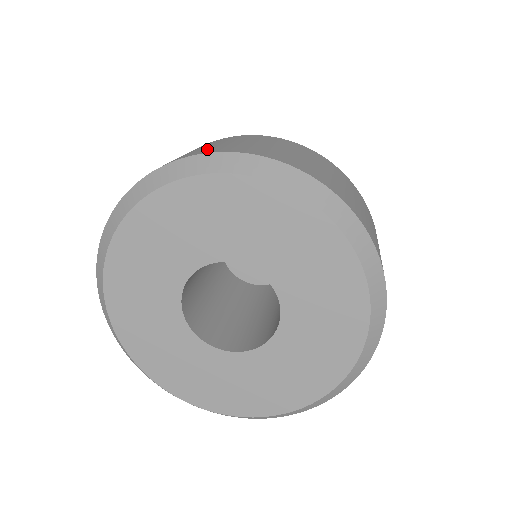
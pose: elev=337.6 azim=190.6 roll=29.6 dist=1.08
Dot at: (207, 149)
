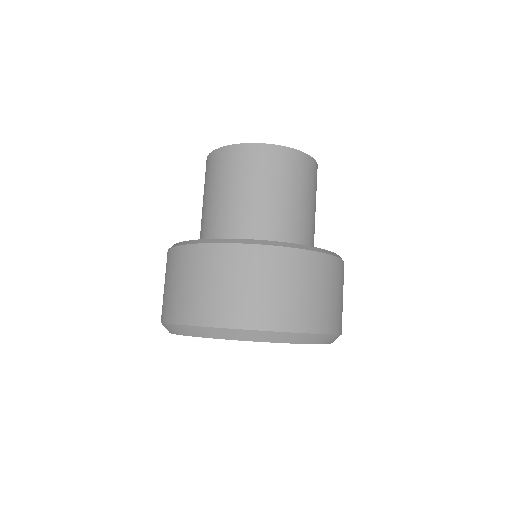
Dot at: (323, 315)
